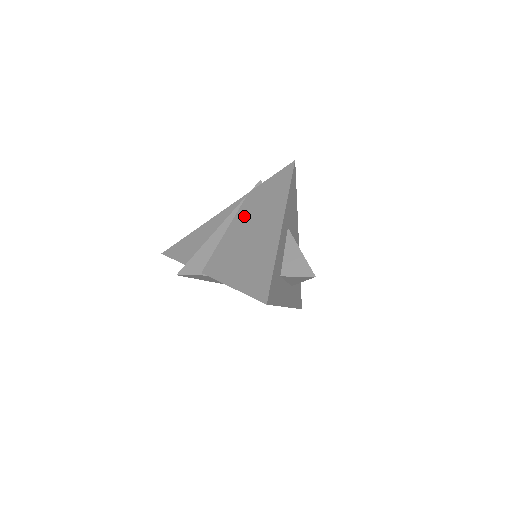
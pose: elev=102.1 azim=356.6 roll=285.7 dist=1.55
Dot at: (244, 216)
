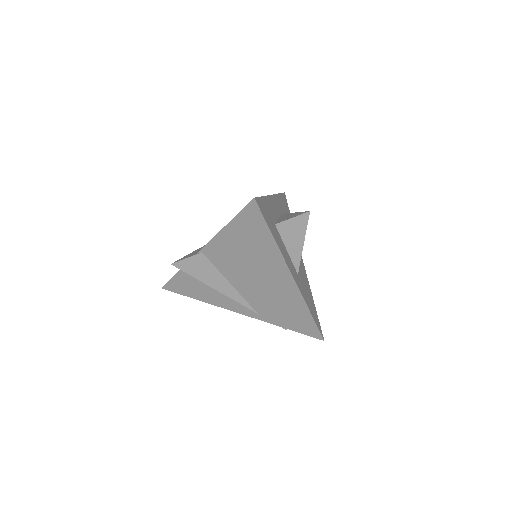
Dot at: occluded
